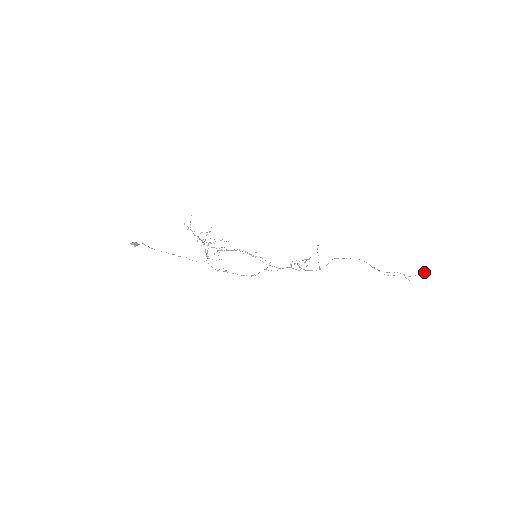
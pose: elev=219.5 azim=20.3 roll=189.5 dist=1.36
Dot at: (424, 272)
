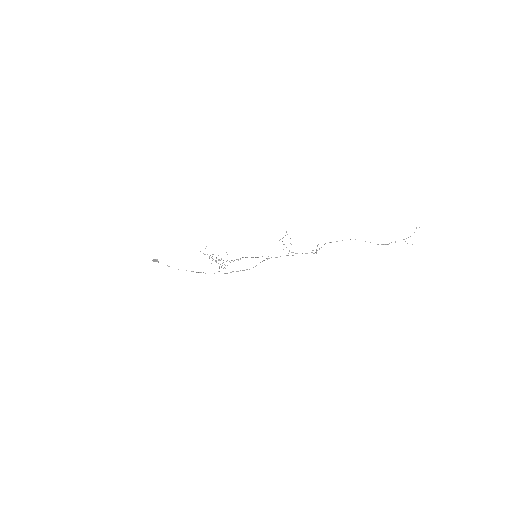
Dot at: (416, 228)
